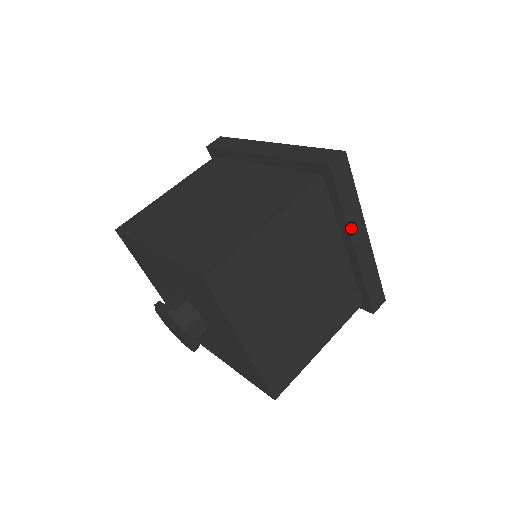
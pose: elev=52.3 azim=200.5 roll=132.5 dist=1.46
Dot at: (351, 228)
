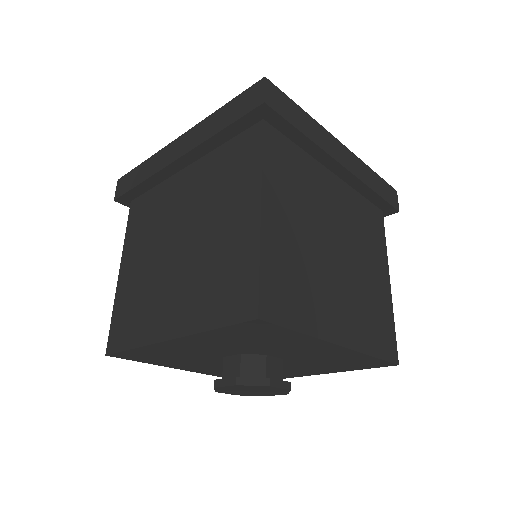
Dot at: (326, 149)
